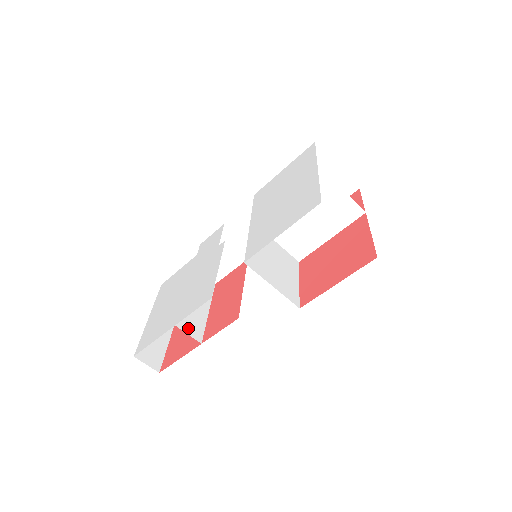
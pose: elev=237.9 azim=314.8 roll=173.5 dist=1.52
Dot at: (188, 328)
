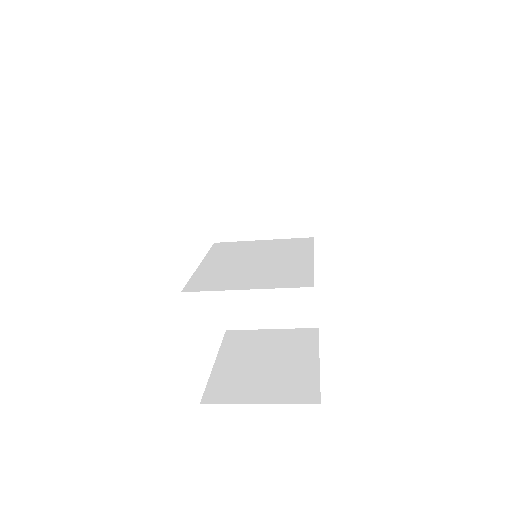
Dot at: occluded
